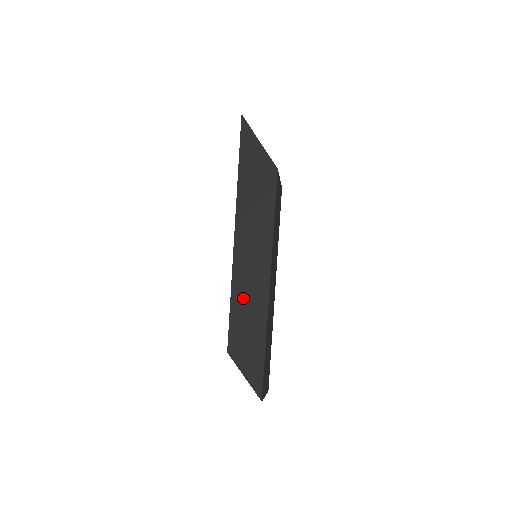
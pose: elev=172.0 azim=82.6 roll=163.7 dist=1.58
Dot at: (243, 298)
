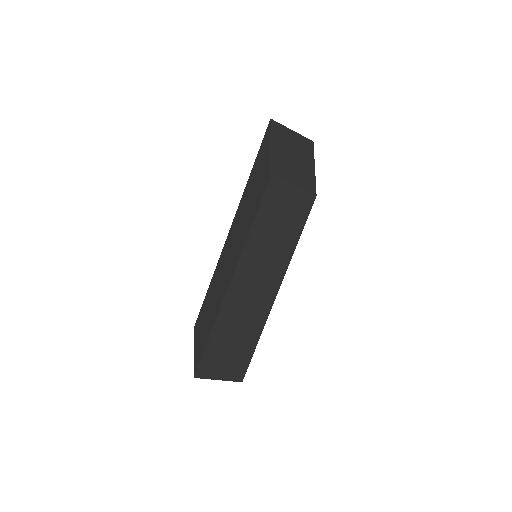
Dot at: (215, 287)
